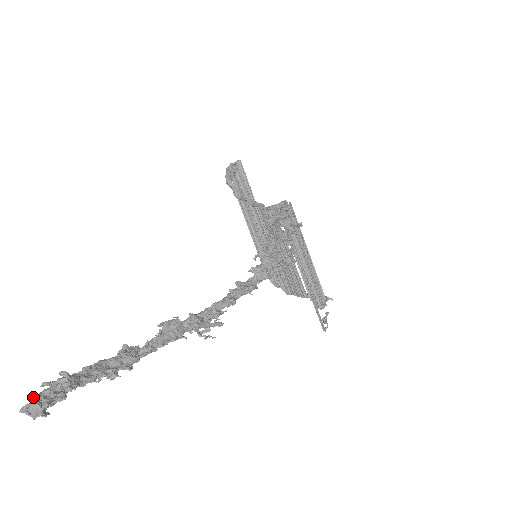
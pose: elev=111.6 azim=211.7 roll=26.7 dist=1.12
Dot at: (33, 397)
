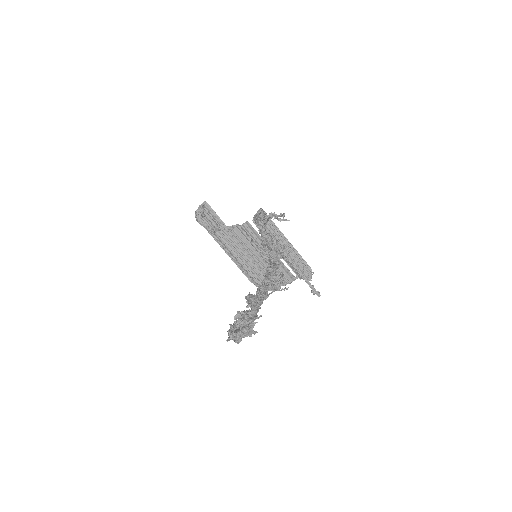
Dot at: (234, 332)
